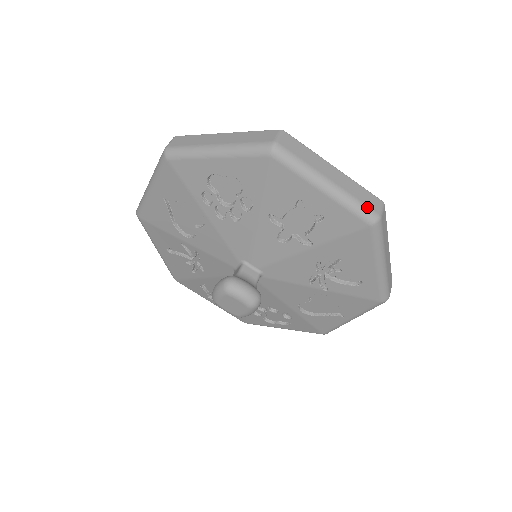
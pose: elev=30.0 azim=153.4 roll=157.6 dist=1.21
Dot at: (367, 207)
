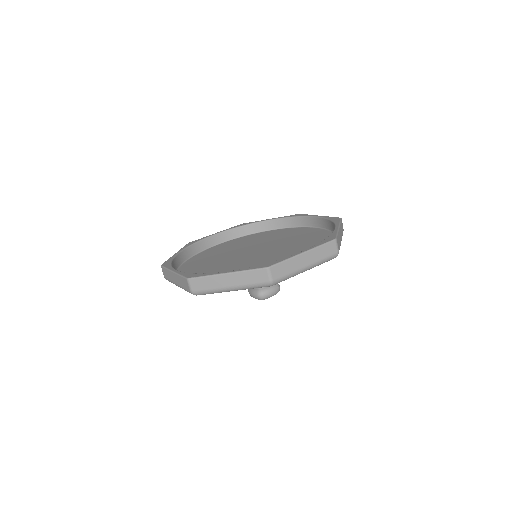
Dot at: (330, 256)
